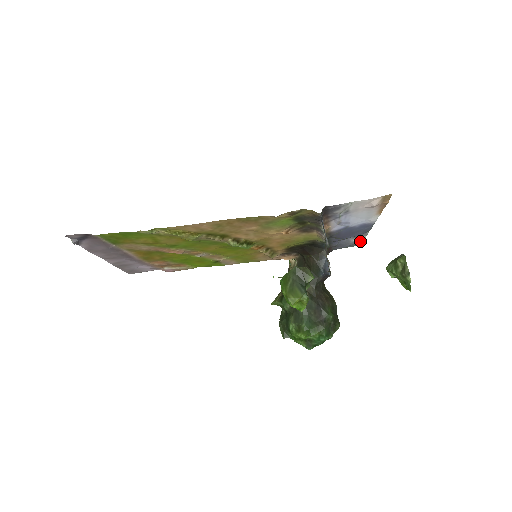
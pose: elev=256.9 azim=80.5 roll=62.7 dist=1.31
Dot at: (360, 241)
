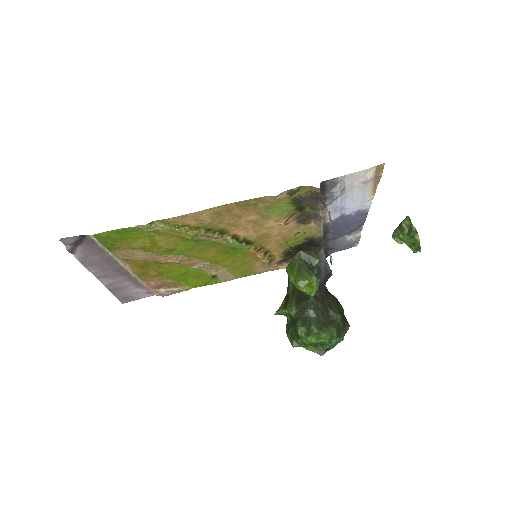
Dot at: (355, 239)
